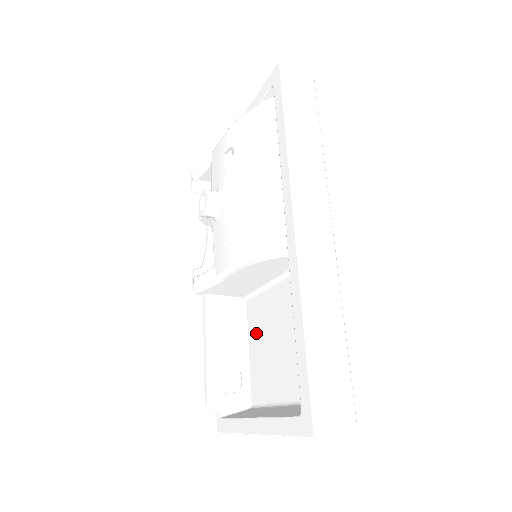
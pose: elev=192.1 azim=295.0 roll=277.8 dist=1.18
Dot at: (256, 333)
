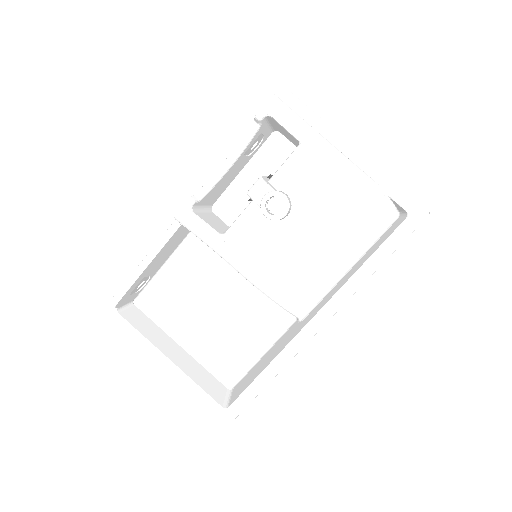
Dot at: (189, 270)
